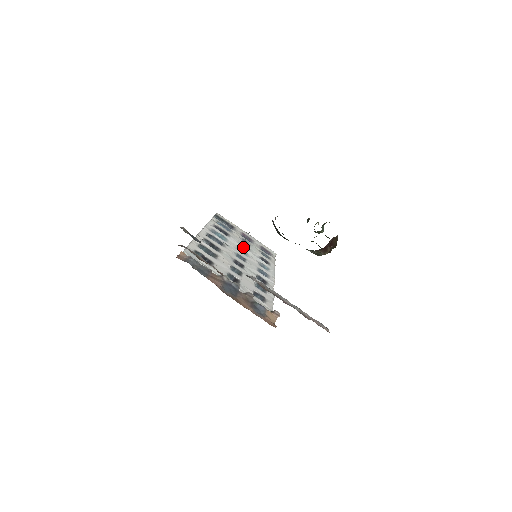
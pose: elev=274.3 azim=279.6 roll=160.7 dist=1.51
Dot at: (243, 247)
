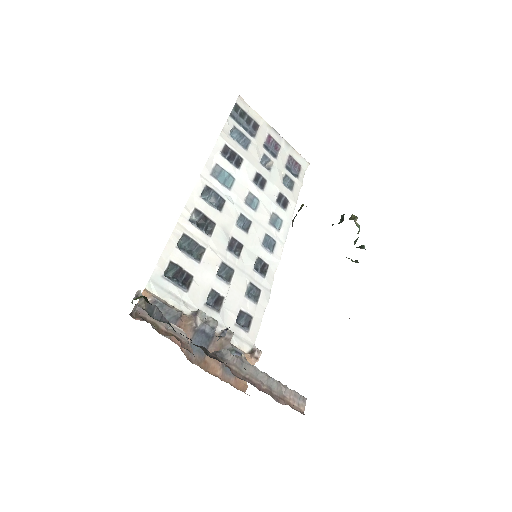
Dot at: (257, 183)
